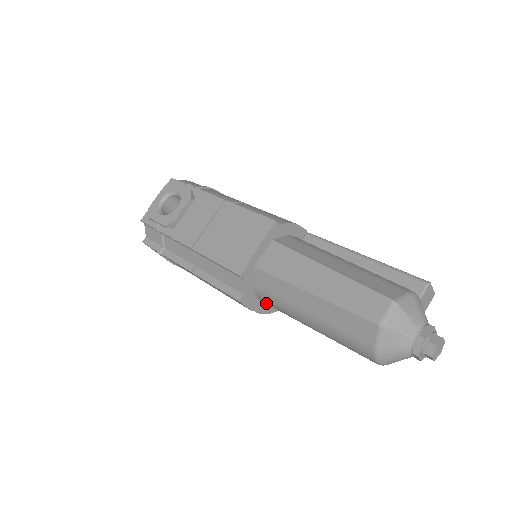
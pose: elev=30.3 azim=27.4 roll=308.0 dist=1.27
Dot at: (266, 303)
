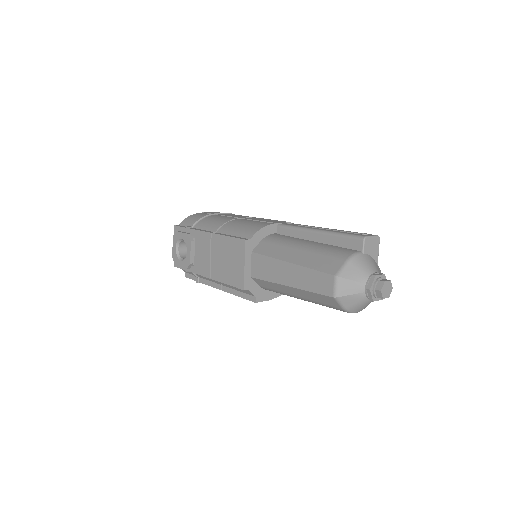
Dot at: occluded
